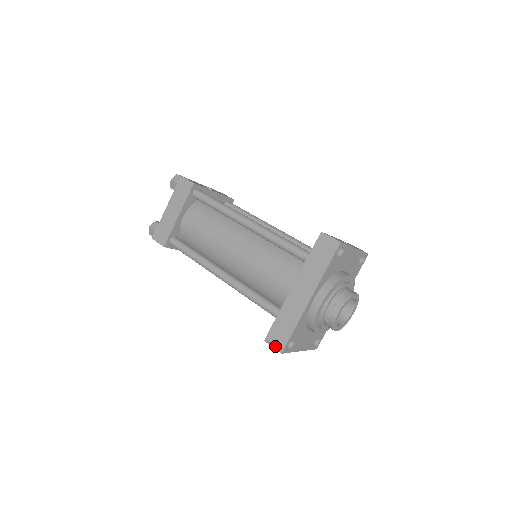
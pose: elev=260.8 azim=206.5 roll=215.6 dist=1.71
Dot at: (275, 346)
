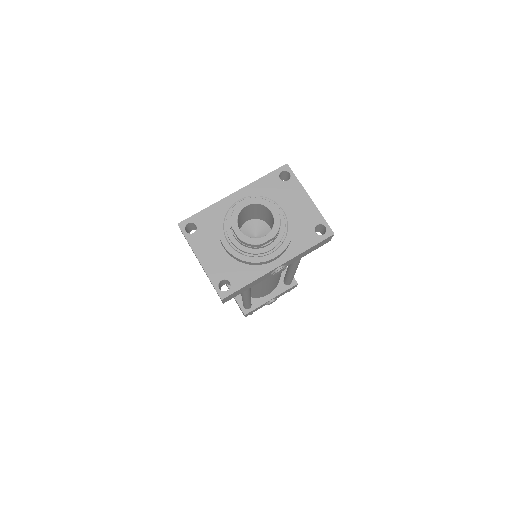
Dot at: occluded
